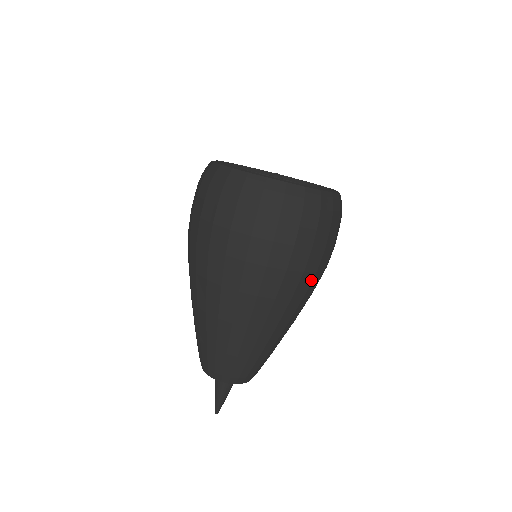
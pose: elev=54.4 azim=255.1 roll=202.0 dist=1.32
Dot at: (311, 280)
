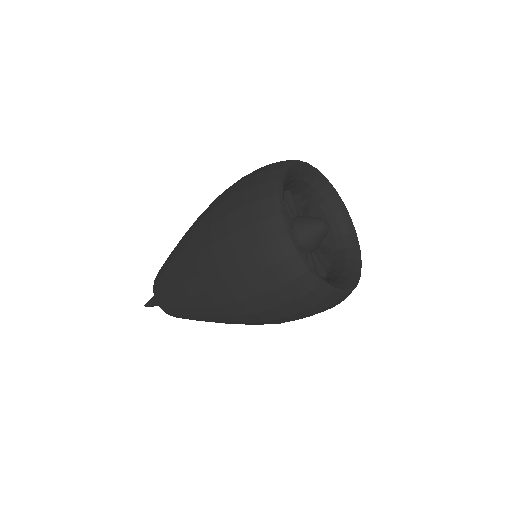
Dot at: occluded
